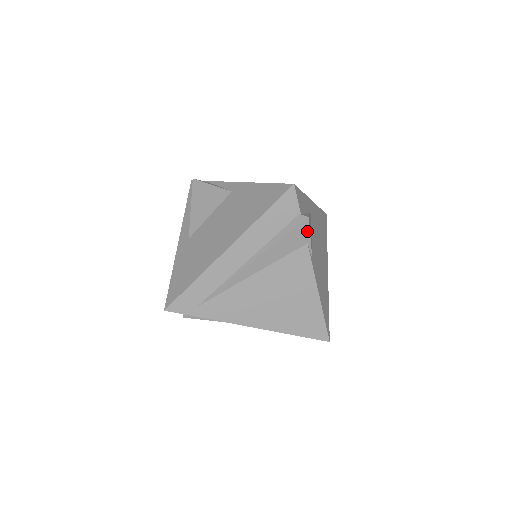
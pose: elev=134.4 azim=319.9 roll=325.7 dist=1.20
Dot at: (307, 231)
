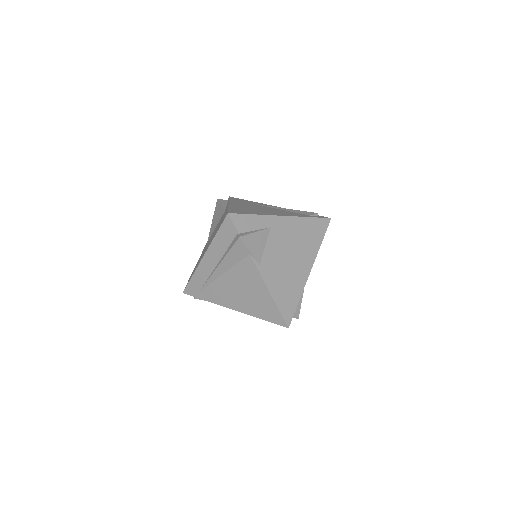
Dot at: (244, 246)
